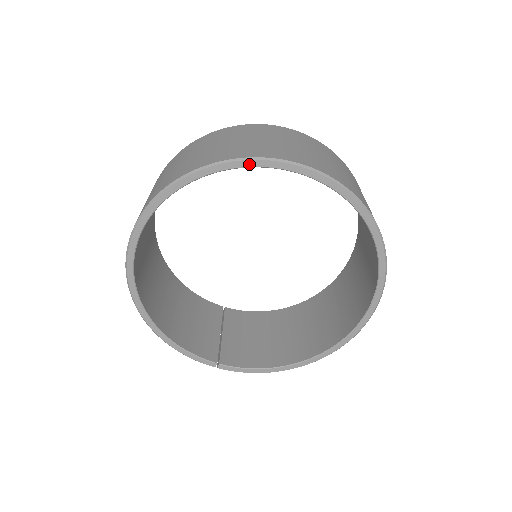
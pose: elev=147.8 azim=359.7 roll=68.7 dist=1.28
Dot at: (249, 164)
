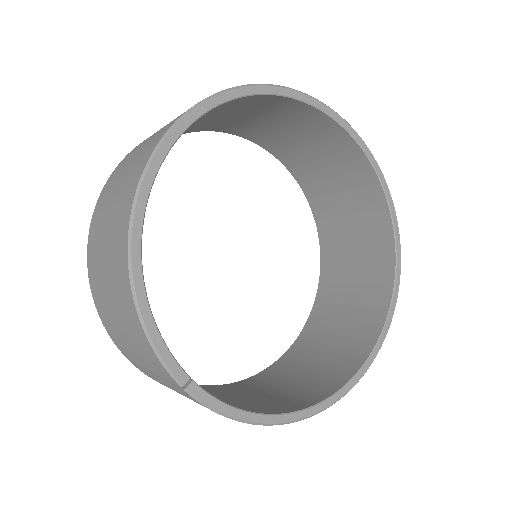
Dot at: (337, 118)
